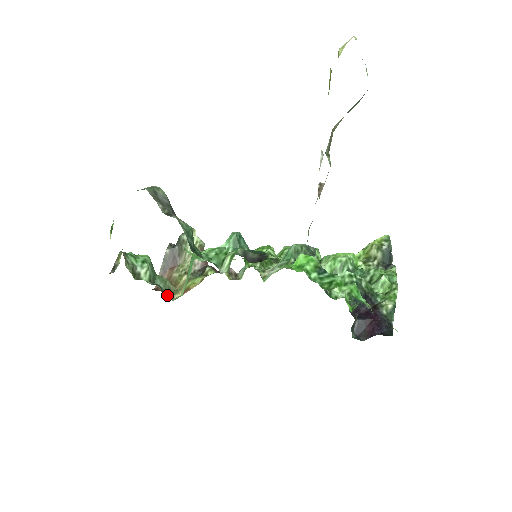
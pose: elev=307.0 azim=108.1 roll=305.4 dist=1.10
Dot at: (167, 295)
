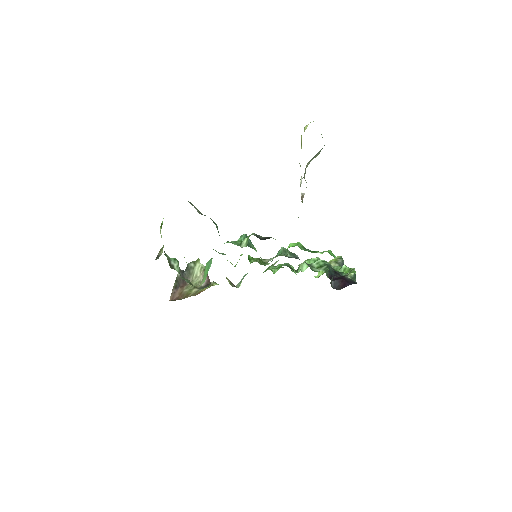
Dot at: occluded
